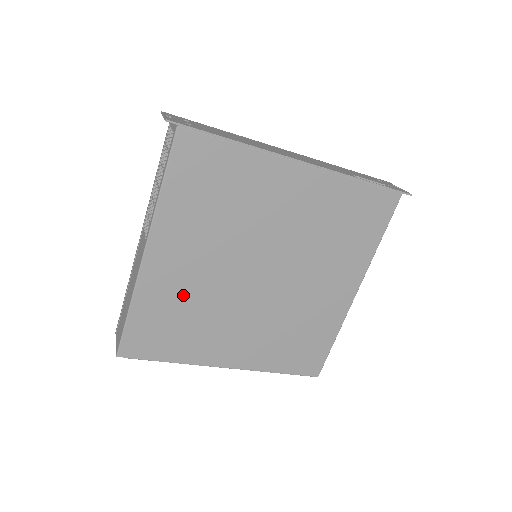
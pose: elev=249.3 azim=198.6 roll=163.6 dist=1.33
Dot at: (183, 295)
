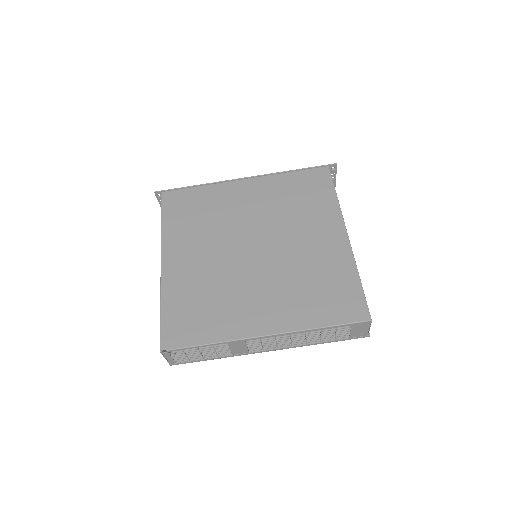
Dot at: (199, 282)
